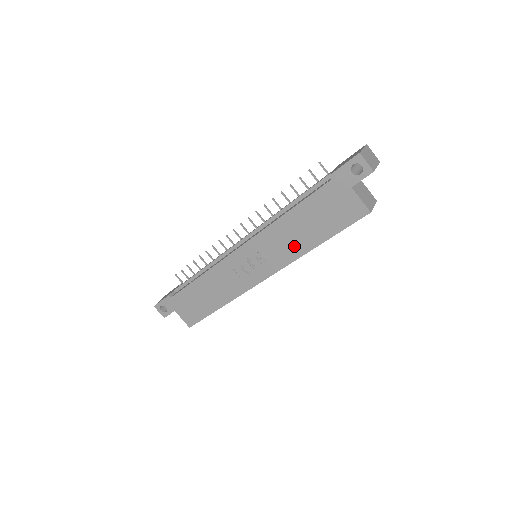
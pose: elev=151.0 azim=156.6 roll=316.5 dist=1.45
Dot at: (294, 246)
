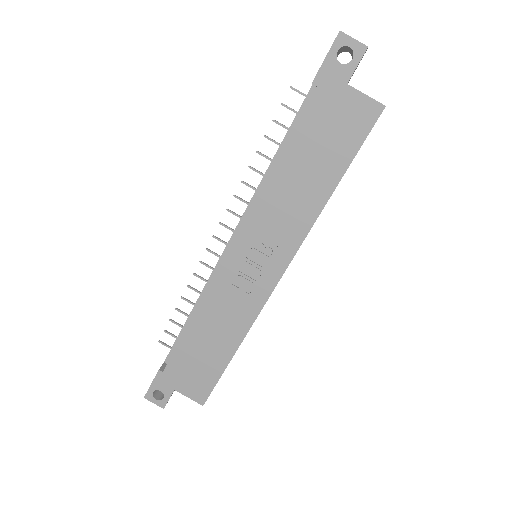
Dot at: (302, 207)
